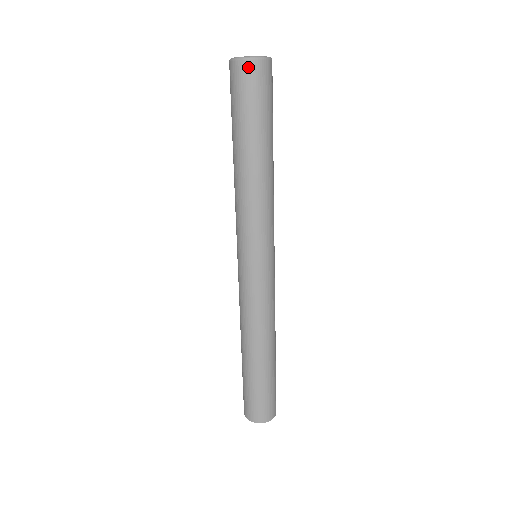
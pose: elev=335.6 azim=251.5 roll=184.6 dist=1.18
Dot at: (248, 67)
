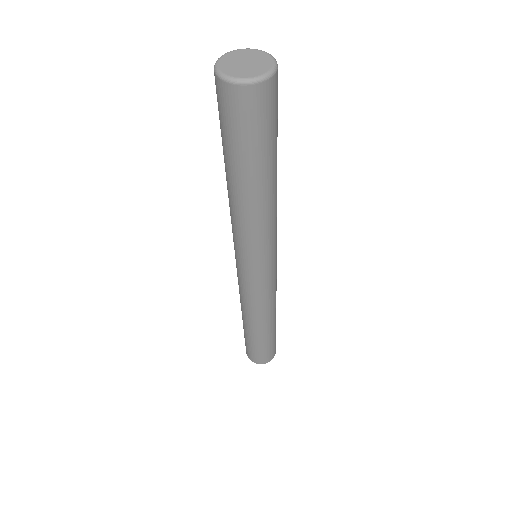
Dot at: (235, 93)
